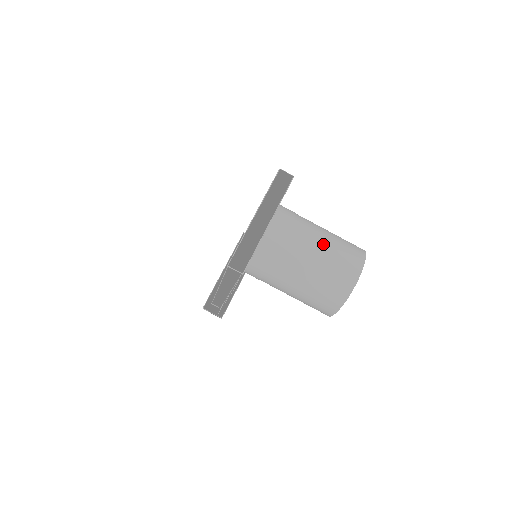
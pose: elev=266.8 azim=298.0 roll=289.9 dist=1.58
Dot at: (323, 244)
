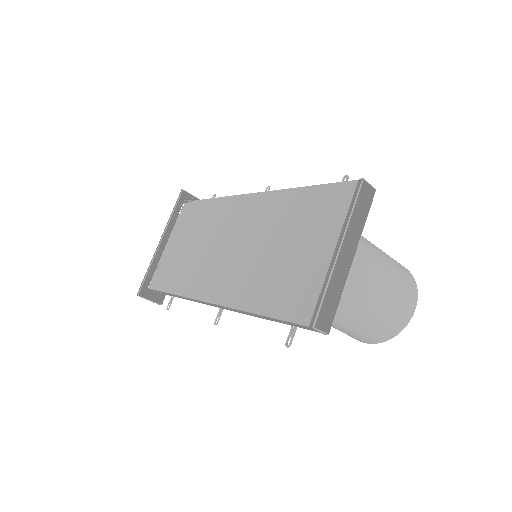
Dot at: (388, 274)
